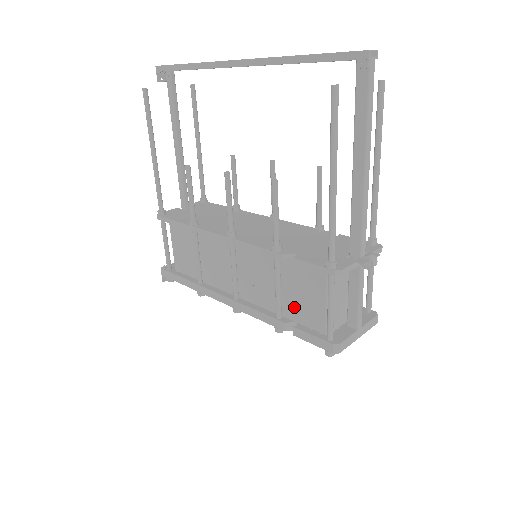
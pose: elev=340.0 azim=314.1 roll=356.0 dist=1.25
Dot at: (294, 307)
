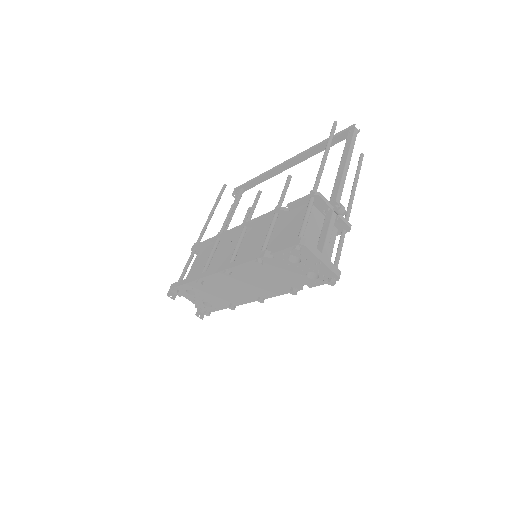
Dot at: (277, 242)
